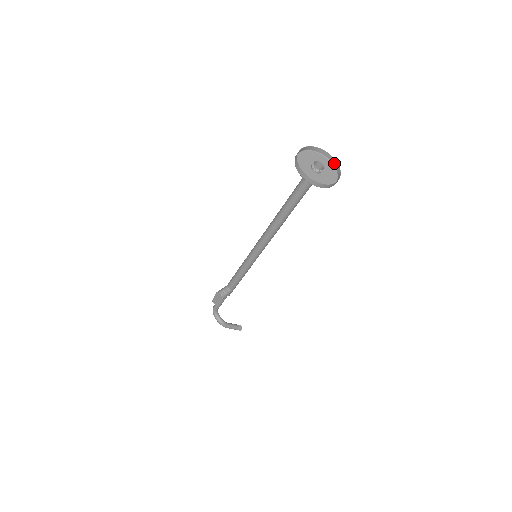
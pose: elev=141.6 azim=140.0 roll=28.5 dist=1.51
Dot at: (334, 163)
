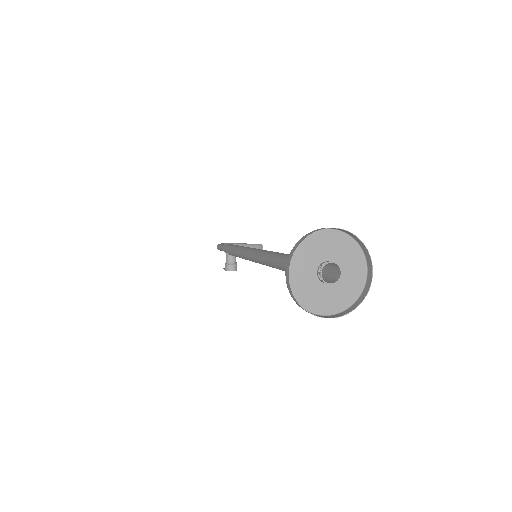
Dot at: (339, 230)
